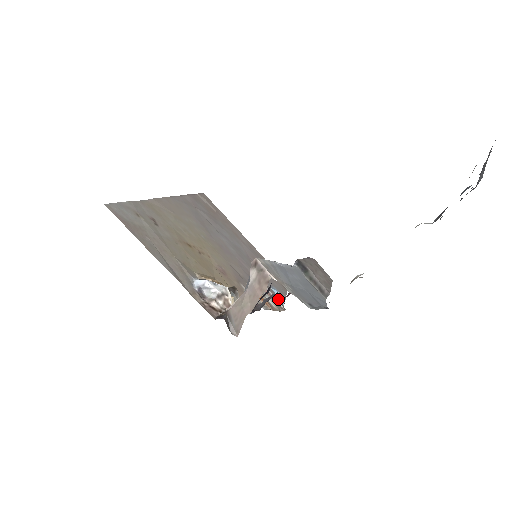
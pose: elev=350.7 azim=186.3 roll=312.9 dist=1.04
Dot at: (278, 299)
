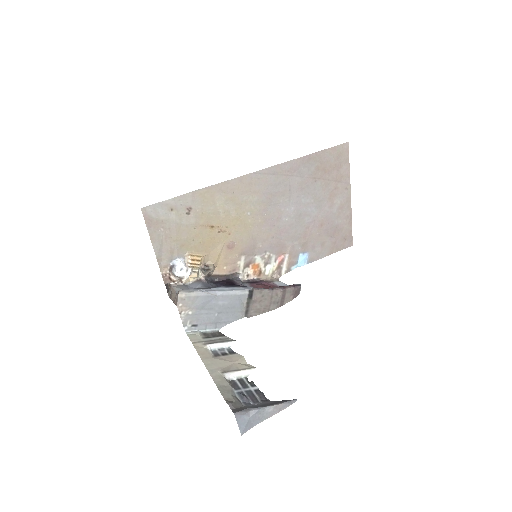
Dot at: (293, 264)
